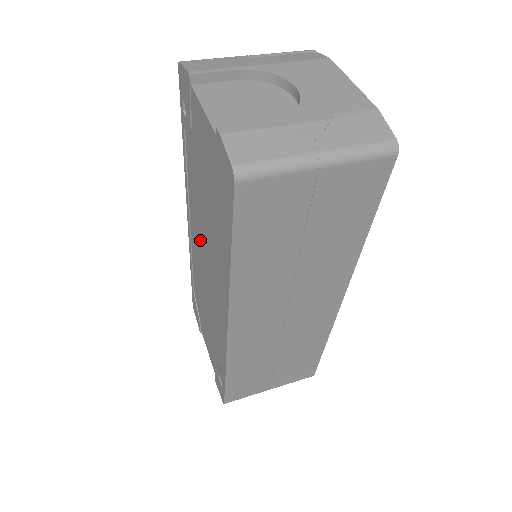
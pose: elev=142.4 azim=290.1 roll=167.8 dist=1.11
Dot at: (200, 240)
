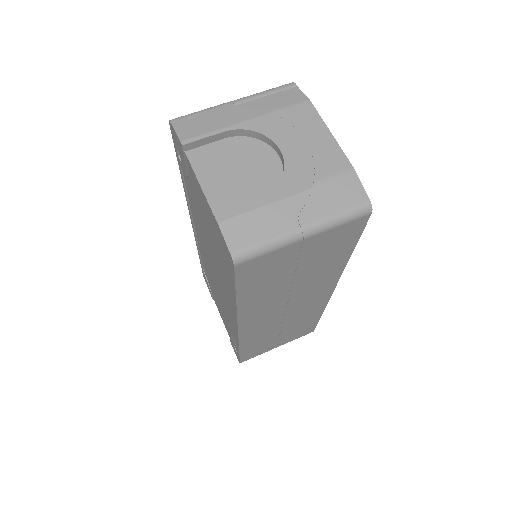
Dot at: (206, 250)
